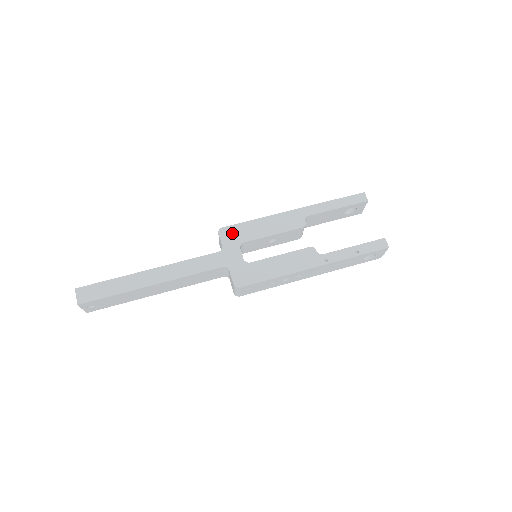
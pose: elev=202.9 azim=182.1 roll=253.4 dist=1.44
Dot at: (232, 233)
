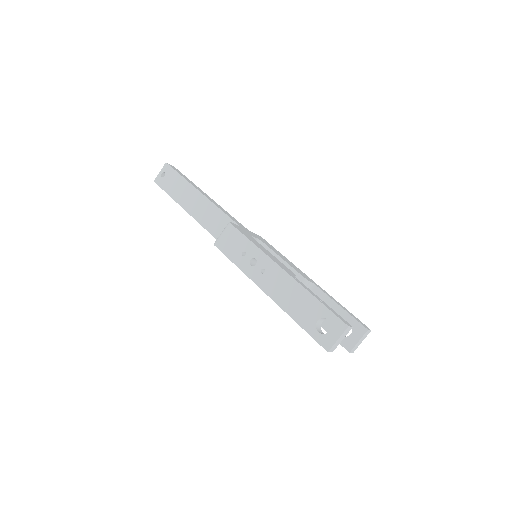
Dot at: (264, 241)
